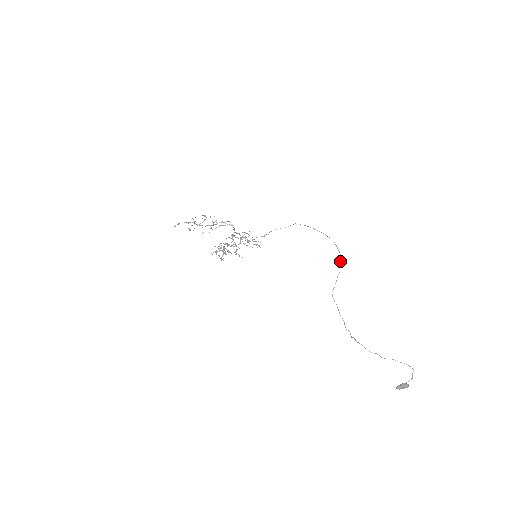
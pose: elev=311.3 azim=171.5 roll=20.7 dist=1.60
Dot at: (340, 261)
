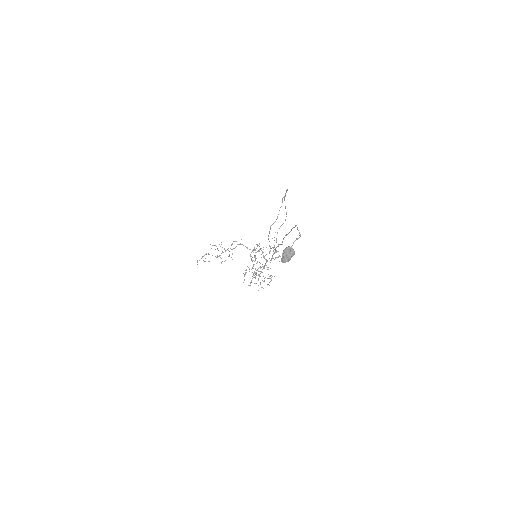
Dot at: occluded
